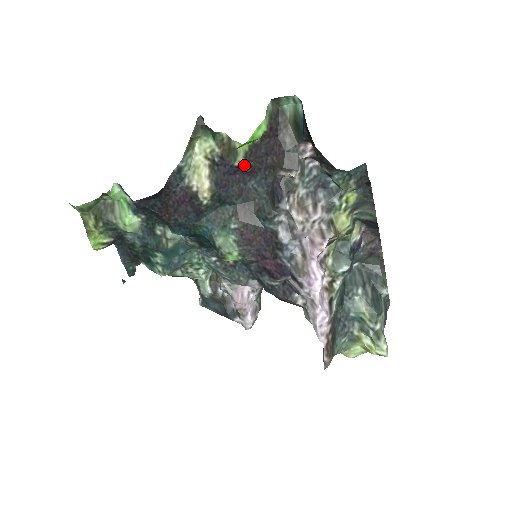
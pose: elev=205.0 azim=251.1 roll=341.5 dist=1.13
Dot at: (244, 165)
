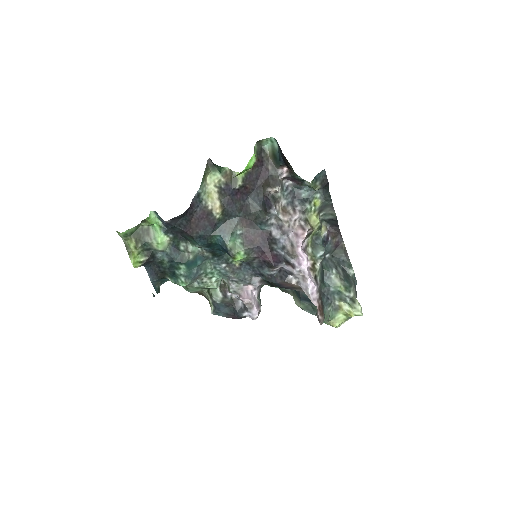
Dot at: (242, 188)
